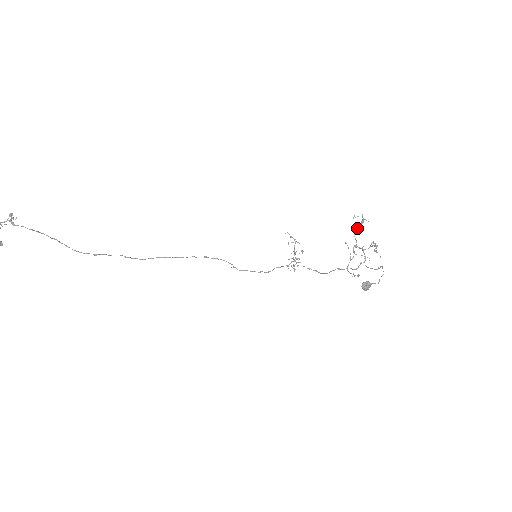
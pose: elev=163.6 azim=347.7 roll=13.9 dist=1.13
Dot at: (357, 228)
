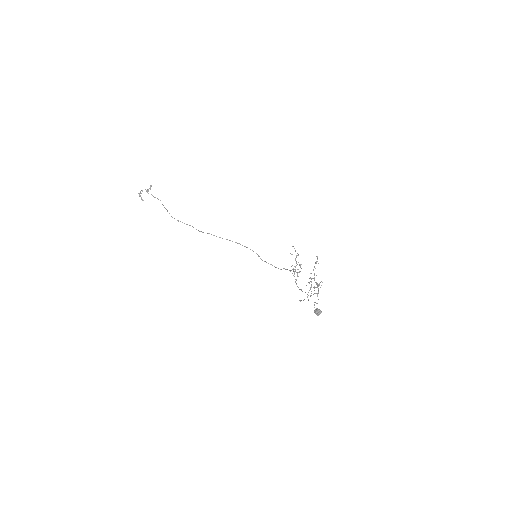
Dot at: occluded
